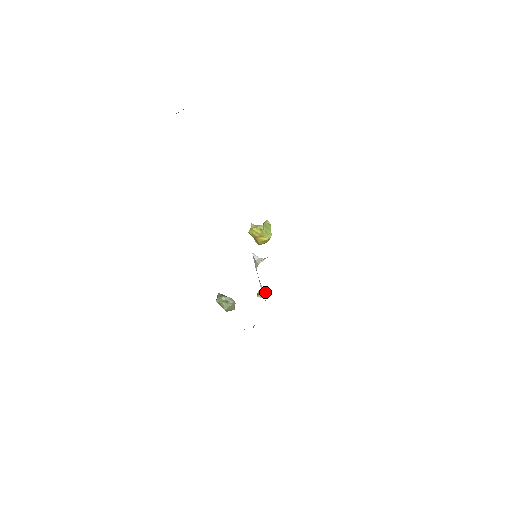
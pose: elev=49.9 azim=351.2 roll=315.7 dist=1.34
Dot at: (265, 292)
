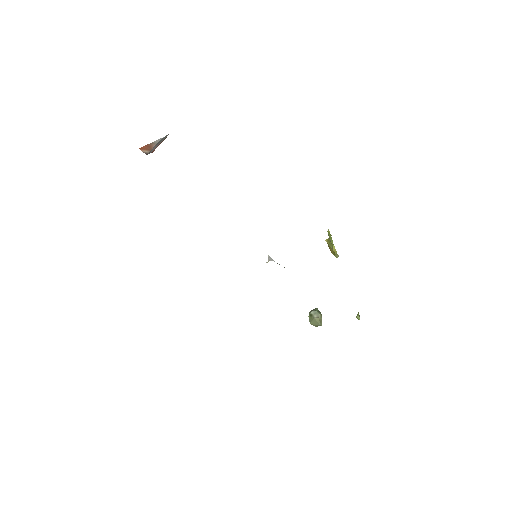
Dot at: occluded
